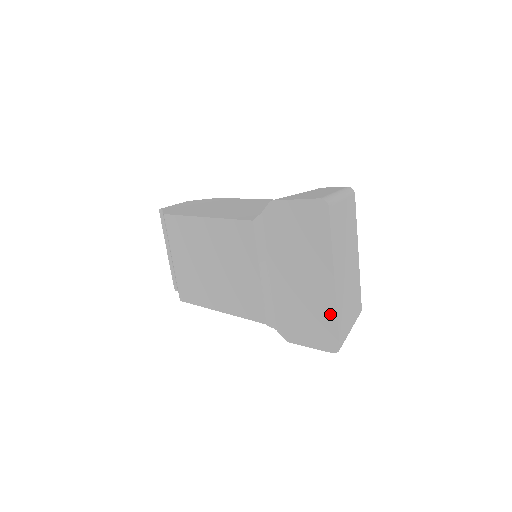
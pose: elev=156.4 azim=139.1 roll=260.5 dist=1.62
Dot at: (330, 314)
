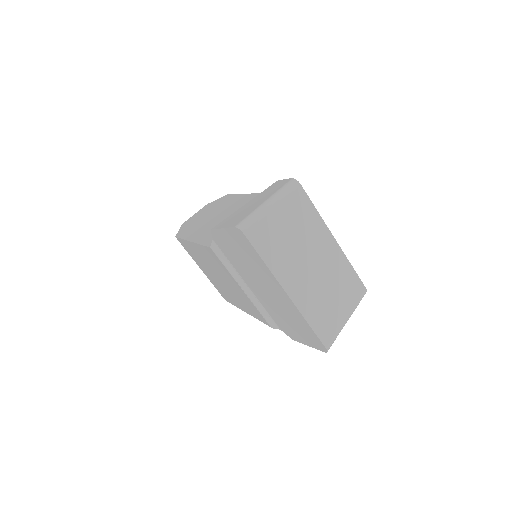
Dot at: (302, 321)
